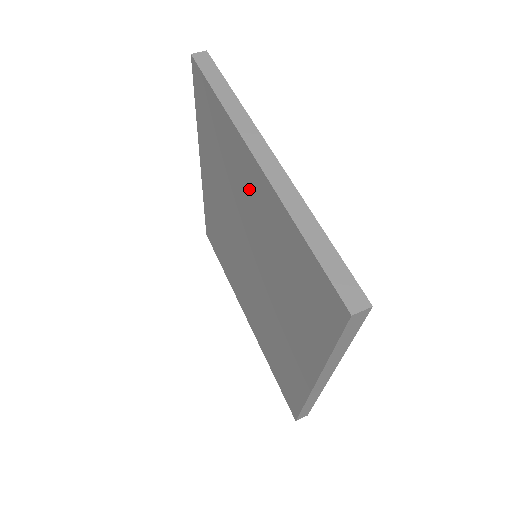
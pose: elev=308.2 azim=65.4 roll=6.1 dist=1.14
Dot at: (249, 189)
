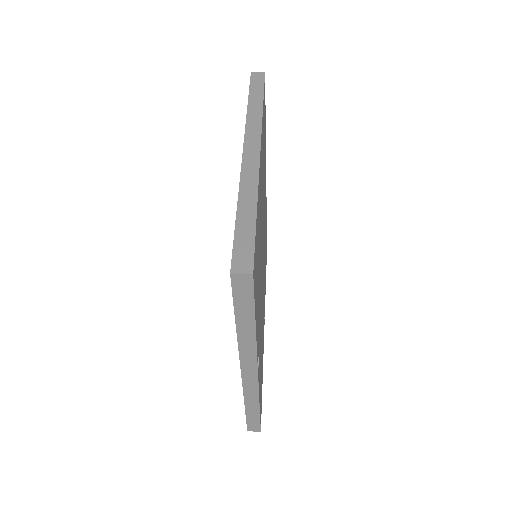
Dot at: occluded
